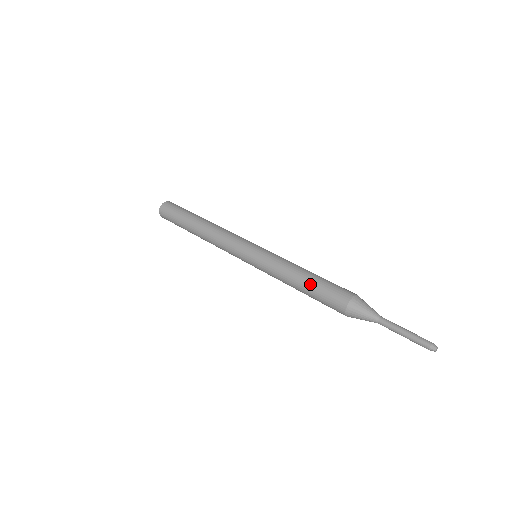
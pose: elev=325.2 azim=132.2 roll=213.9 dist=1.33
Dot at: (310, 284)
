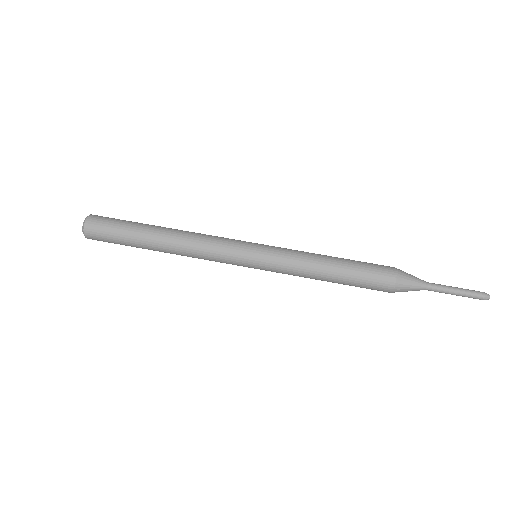
Dot at: (344, 279)
